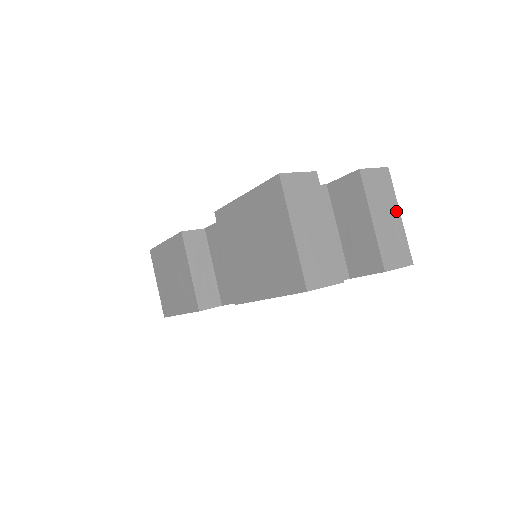
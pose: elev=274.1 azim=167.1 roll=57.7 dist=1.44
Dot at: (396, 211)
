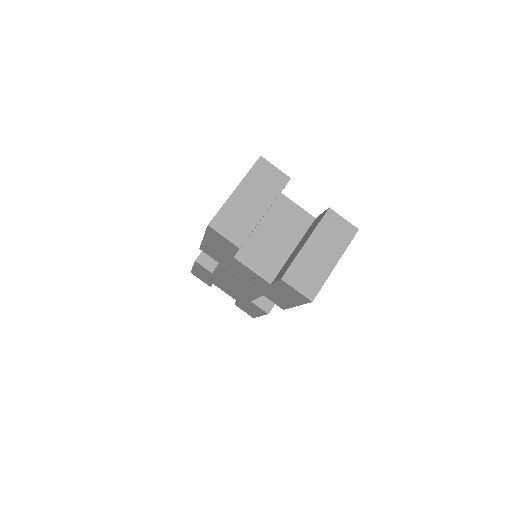
Dot at: (335, 258)
